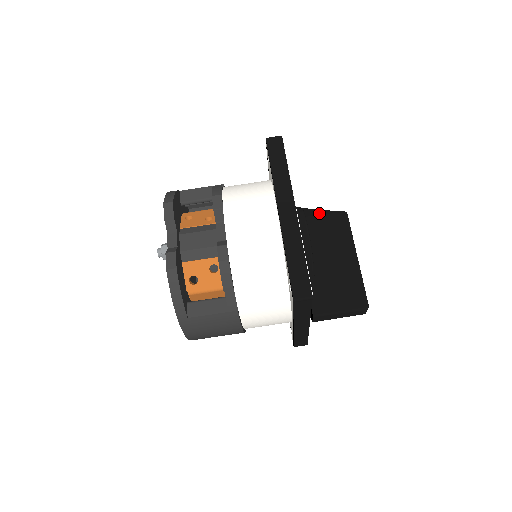
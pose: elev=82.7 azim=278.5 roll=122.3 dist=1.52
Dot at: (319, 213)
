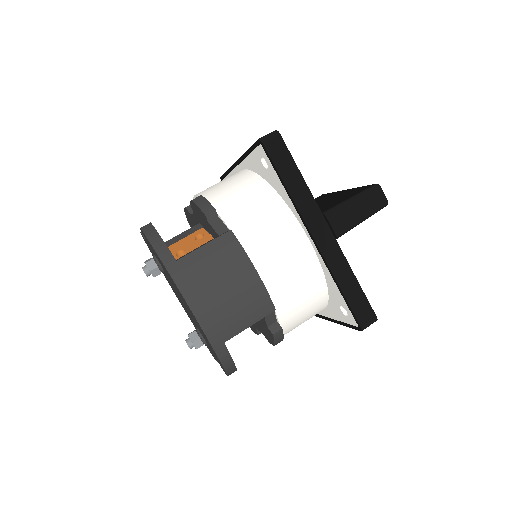
Dot at: occluded
